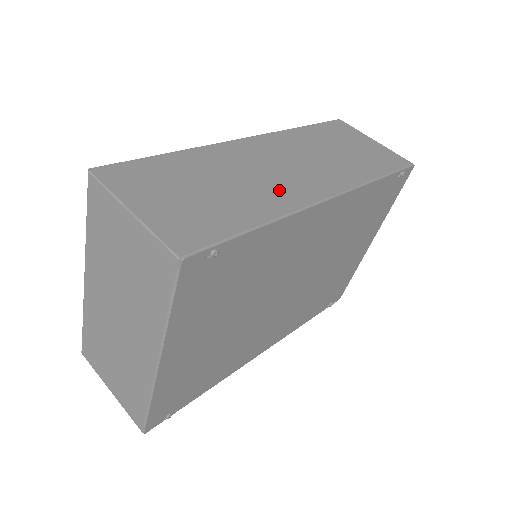
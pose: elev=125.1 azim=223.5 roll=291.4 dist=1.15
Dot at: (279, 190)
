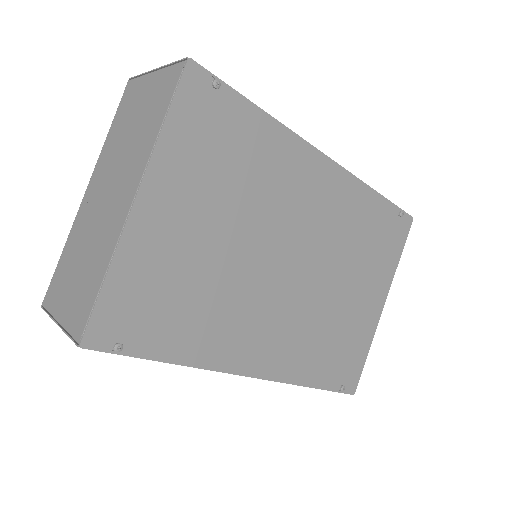
Dot at: occluded
